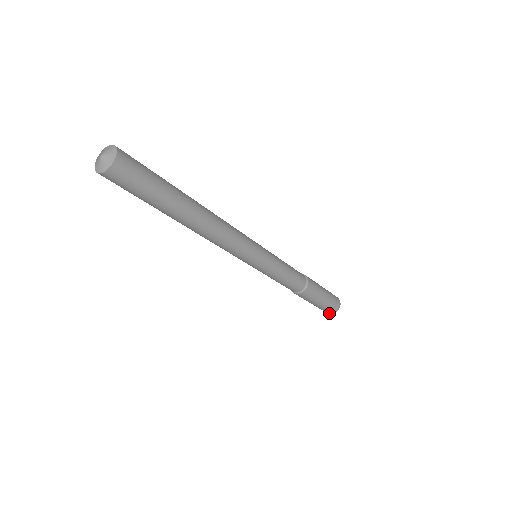
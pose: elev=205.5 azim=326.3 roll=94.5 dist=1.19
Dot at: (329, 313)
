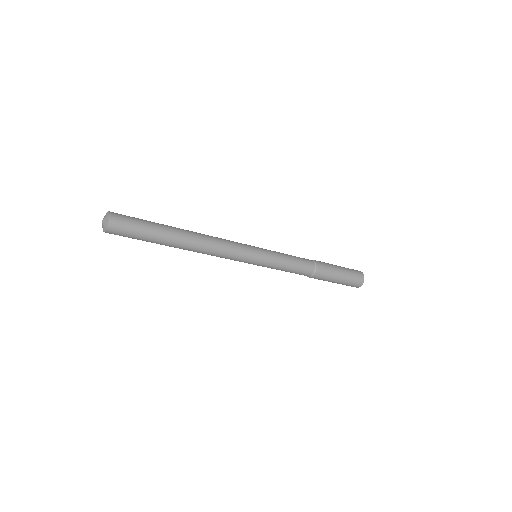
Dot at: (357, 287)
